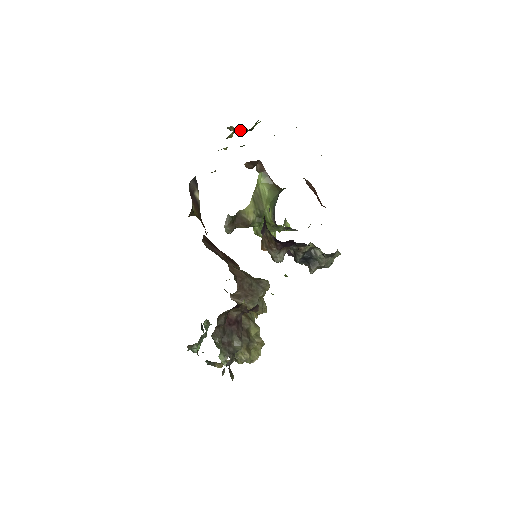
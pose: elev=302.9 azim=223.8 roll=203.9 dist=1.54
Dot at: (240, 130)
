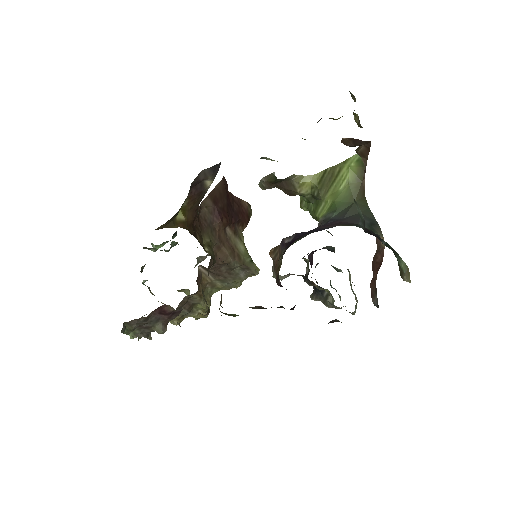
Dot at: (357, 119)
